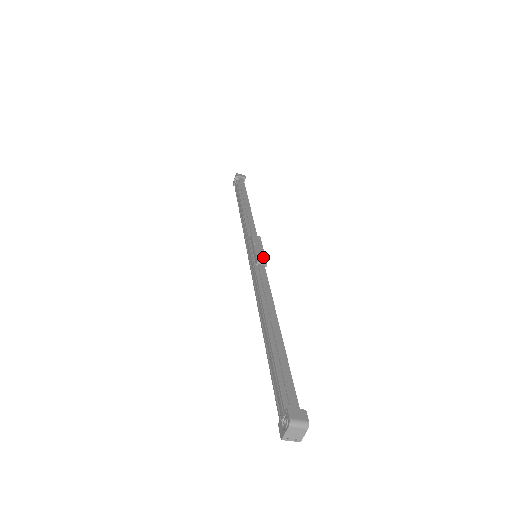
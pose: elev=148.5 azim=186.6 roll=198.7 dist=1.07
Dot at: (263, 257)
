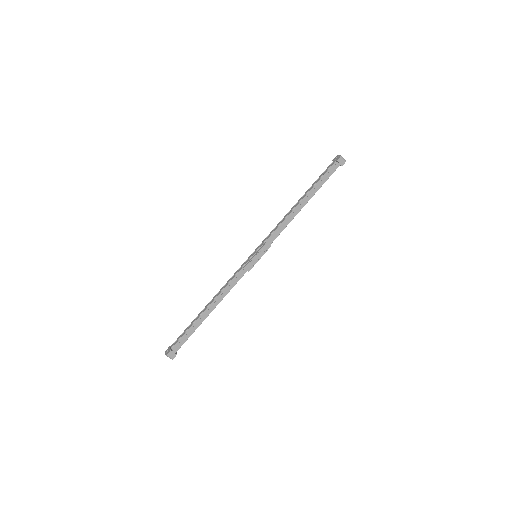
Dot at: (252, 266)
